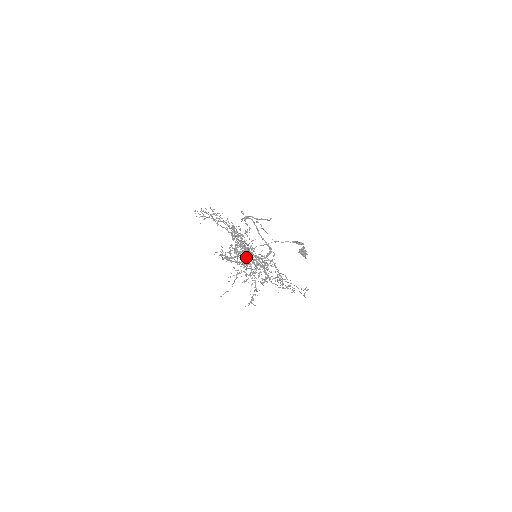
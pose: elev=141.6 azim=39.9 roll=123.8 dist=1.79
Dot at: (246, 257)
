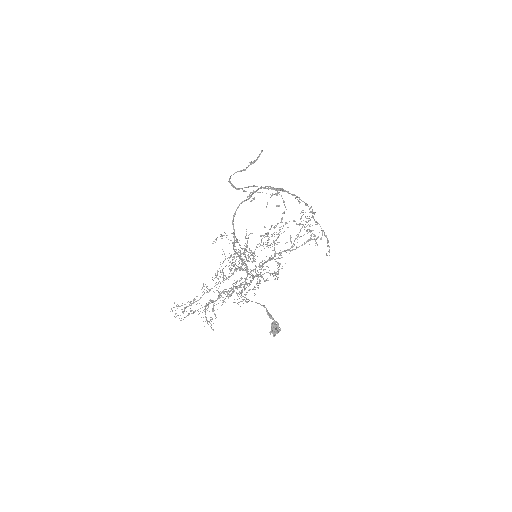
Dot at: occluded
